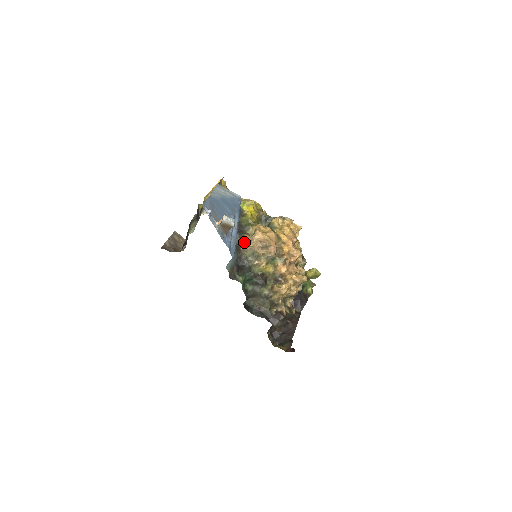
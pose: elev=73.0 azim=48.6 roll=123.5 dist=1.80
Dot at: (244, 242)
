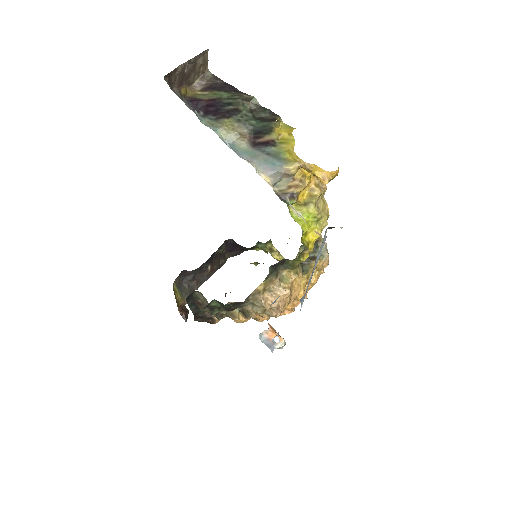
Dot at: (264, 287)
